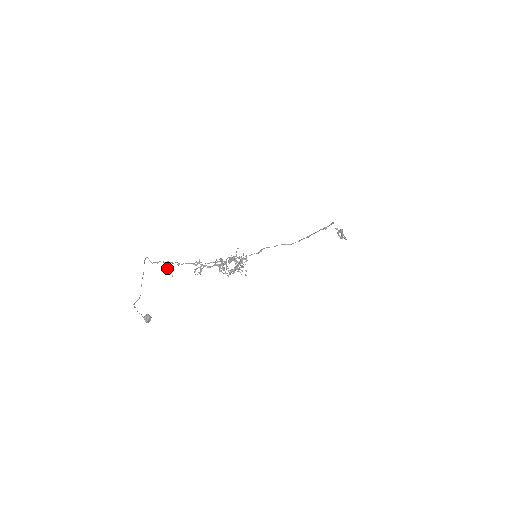
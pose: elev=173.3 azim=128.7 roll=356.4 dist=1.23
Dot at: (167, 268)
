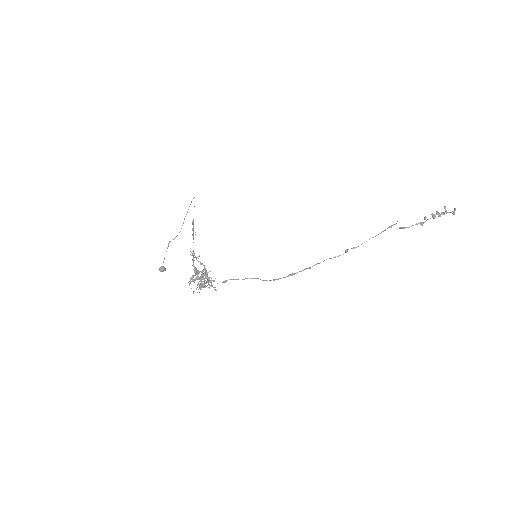
Dot at: occluded
